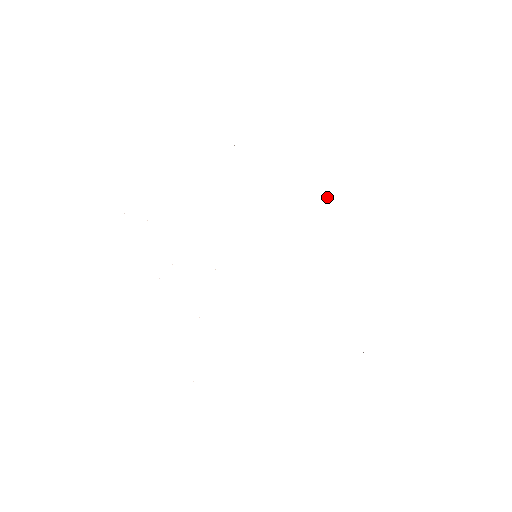
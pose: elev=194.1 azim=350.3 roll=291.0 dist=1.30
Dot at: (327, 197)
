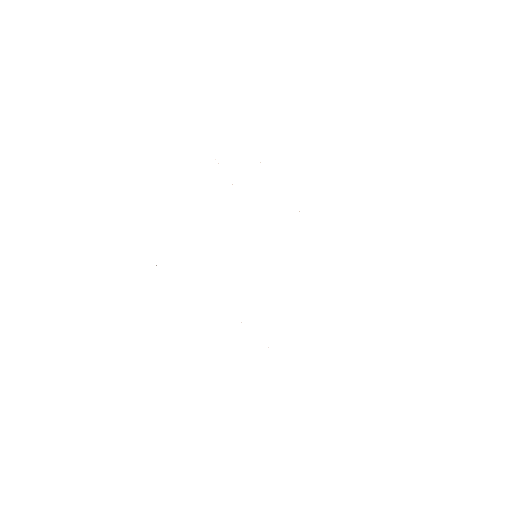
Dot at: occluded
